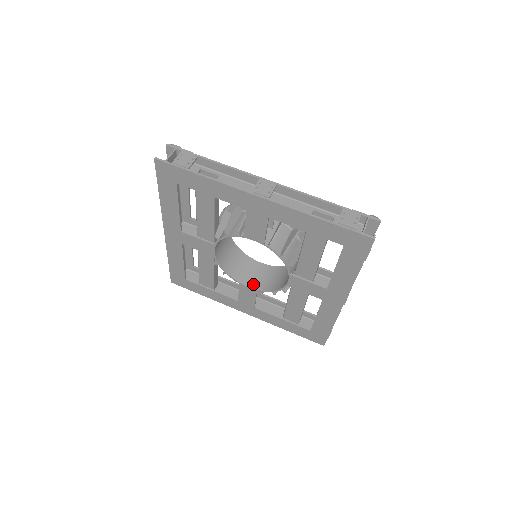
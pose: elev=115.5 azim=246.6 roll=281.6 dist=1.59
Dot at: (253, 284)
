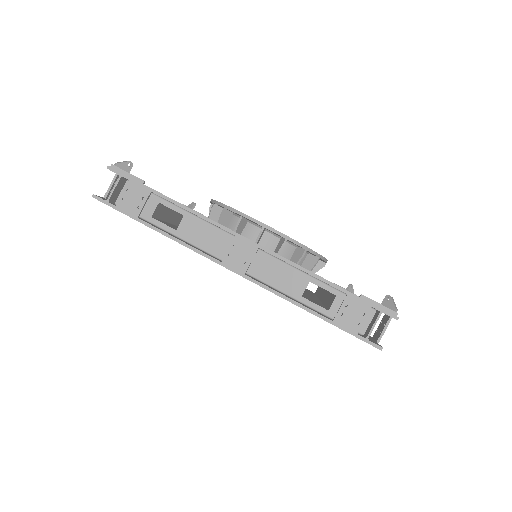
Dot at: occluded
